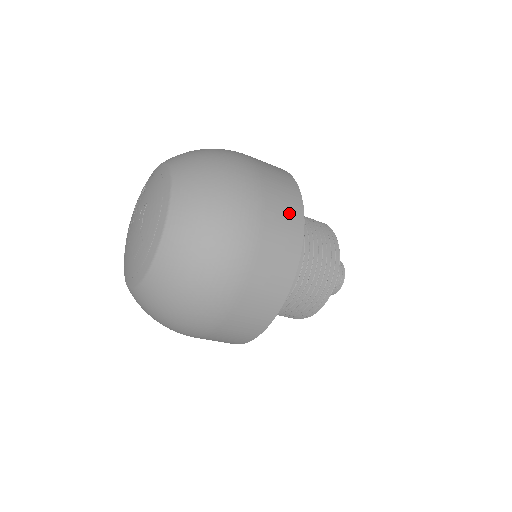
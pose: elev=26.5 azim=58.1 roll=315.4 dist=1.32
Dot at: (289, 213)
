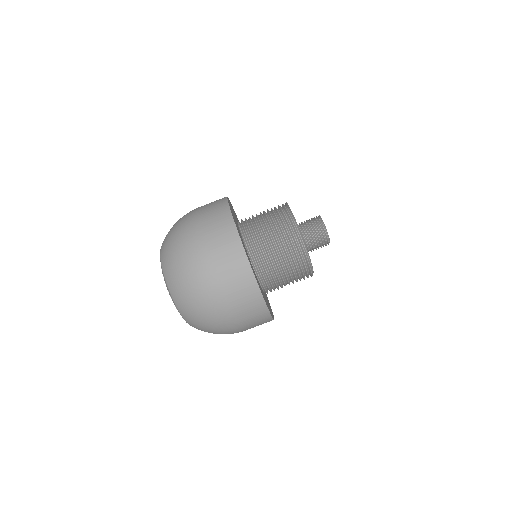
Dot at: occluded
